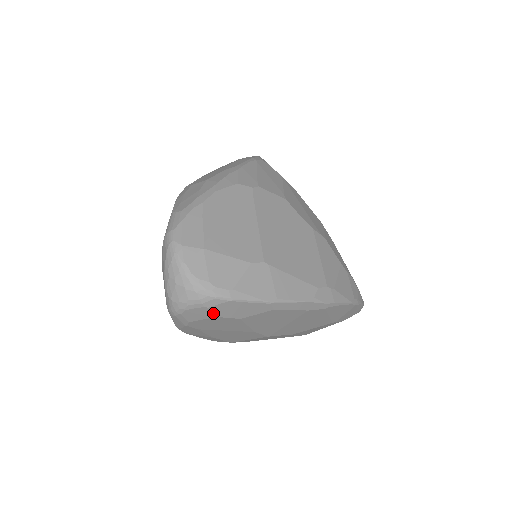
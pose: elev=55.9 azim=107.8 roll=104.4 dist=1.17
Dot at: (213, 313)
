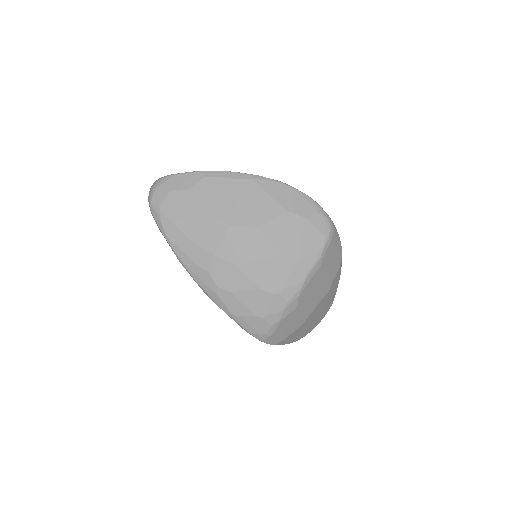
Dot at: (168, 188)
